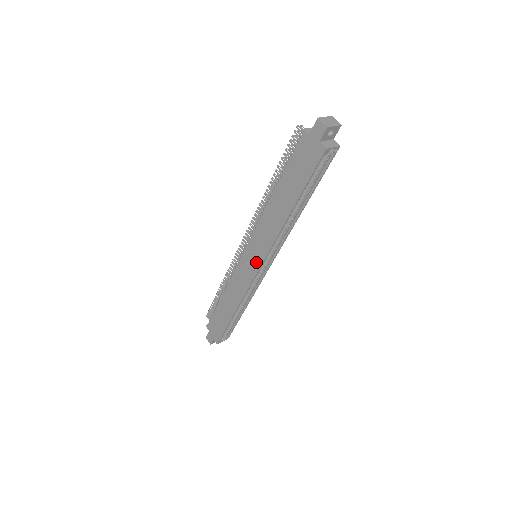
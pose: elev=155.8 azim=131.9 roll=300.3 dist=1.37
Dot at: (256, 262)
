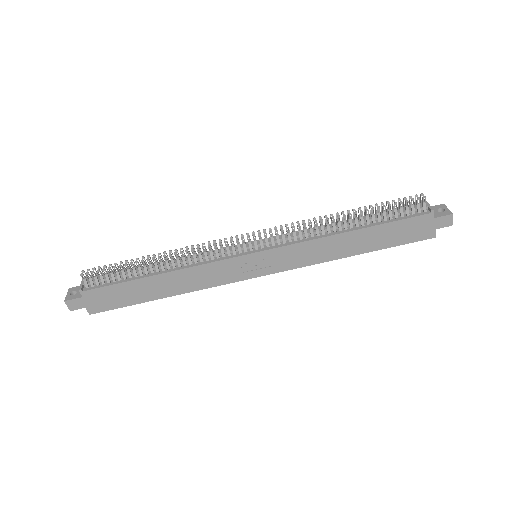
Dot at: (264, 269)
